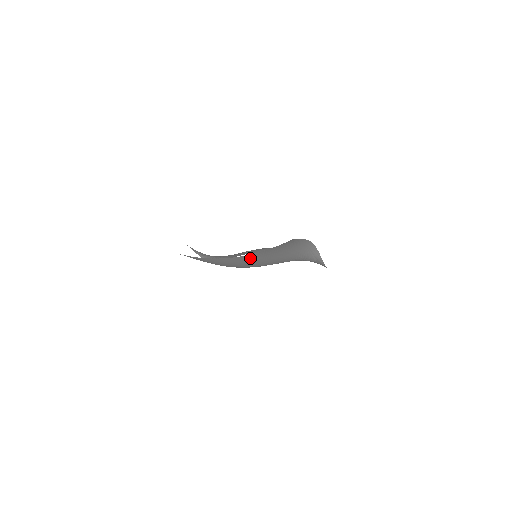
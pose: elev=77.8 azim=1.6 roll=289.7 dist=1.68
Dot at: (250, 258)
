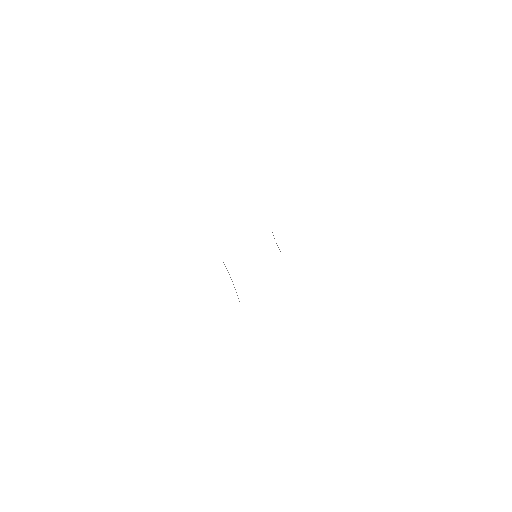
Dot at: occluded
